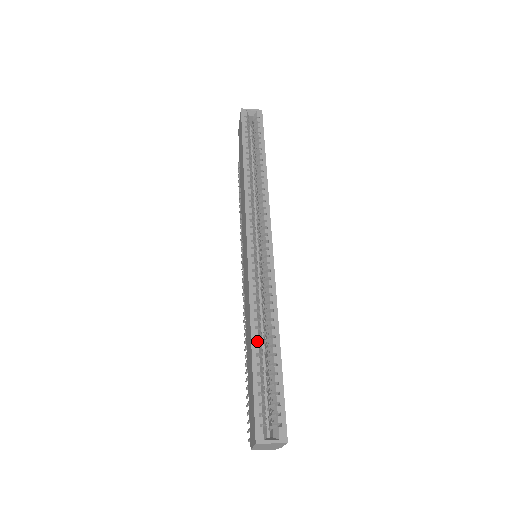
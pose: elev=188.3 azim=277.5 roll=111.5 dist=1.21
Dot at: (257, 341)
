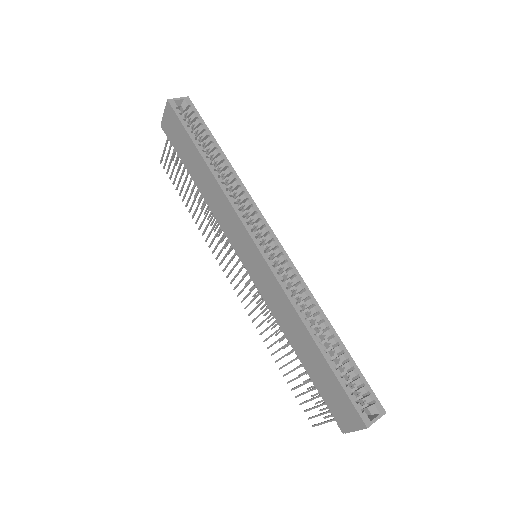
Dot at: (319, 339)
